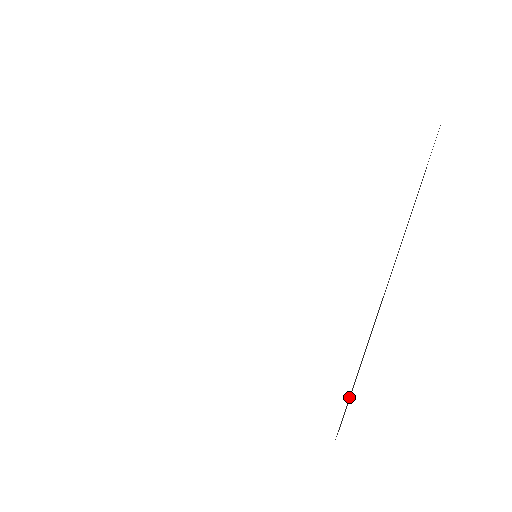
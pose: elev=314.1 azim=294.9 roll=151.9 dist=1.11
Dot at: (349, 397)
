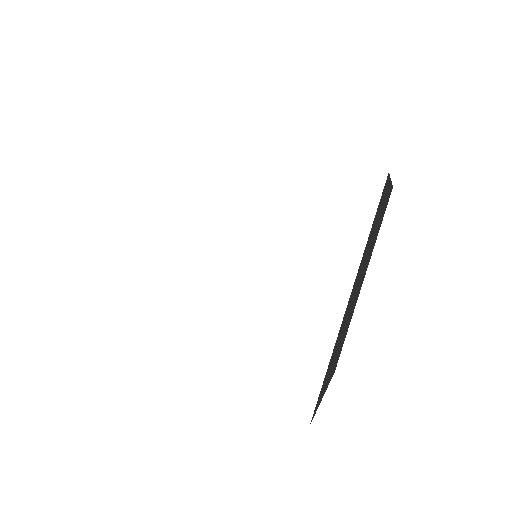
Dot at: (321, 392)
